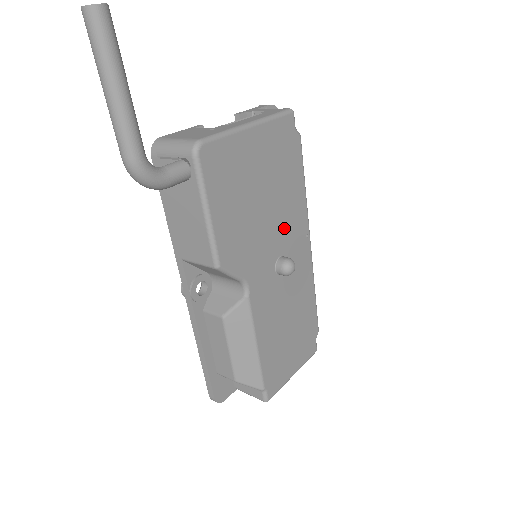
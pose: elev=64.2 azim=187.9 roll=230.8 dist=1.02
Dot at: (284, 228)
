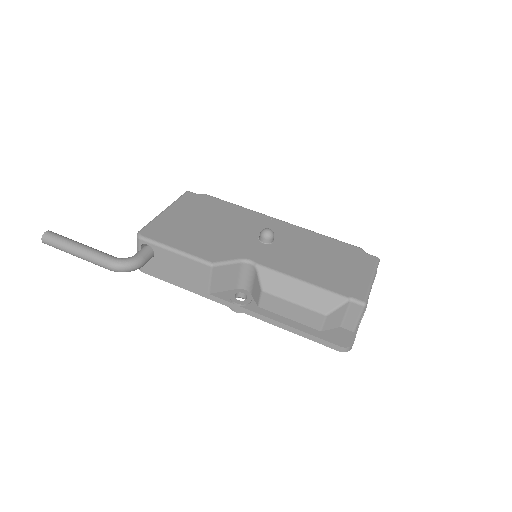
Dot at: (245, 226)
